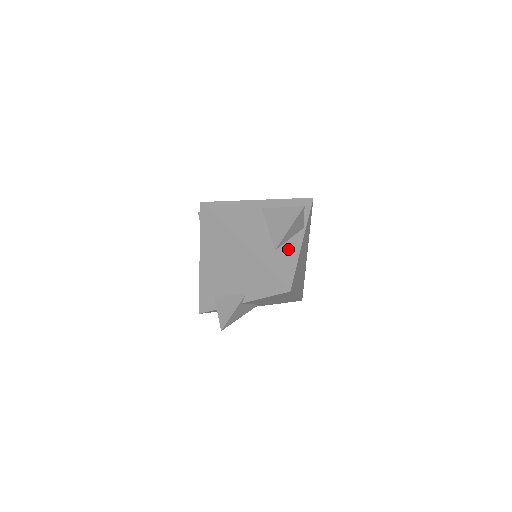
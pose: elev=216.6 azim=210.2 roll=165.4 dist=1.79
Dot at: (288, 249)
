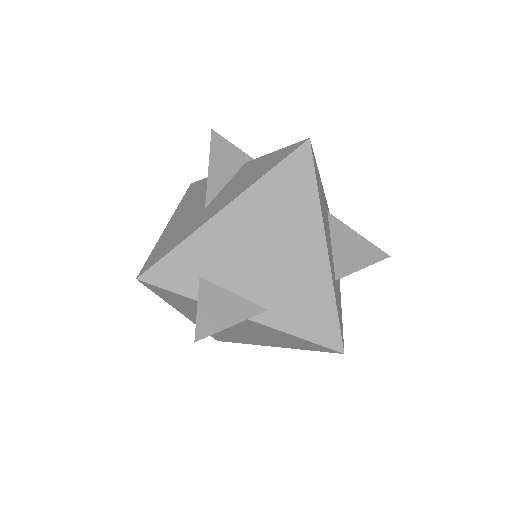
Dot at: (338, 289)
